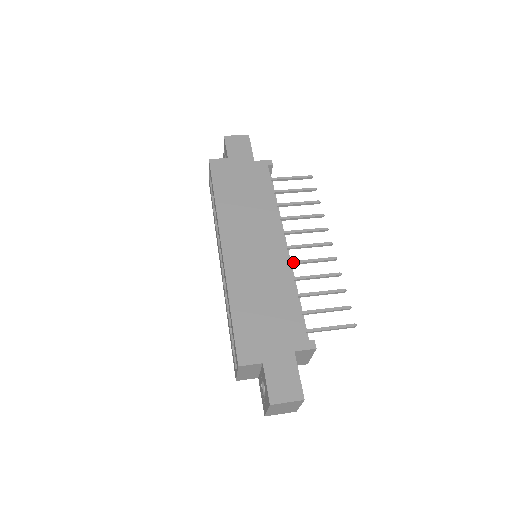
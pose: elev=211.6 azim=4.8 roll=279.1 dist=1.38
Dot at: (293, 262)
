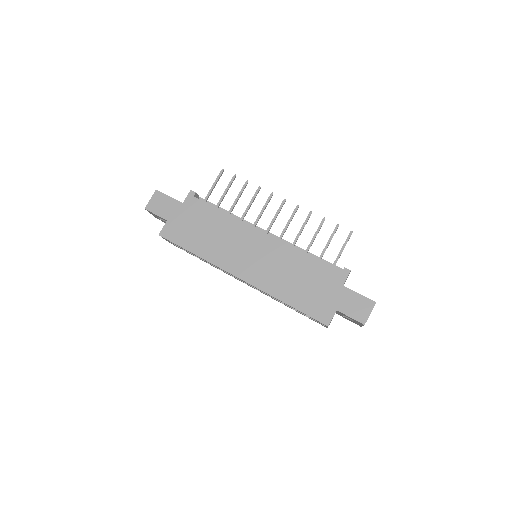
Dot at: (281, 237)
